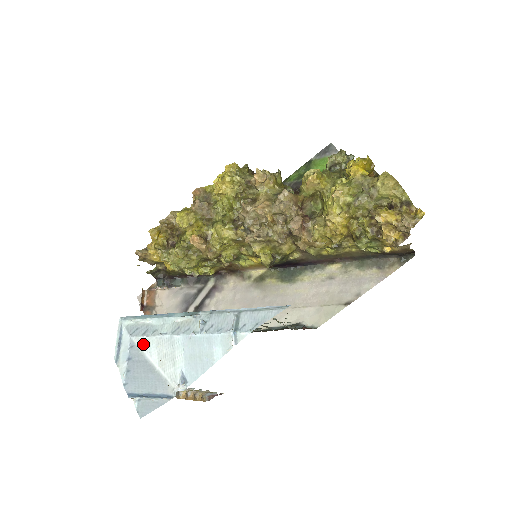
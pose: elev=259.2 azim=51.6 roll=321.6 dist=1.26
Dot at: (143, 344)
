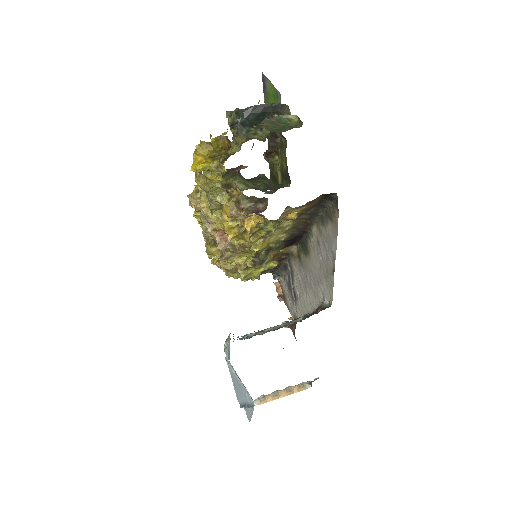
Dot at: occluded
